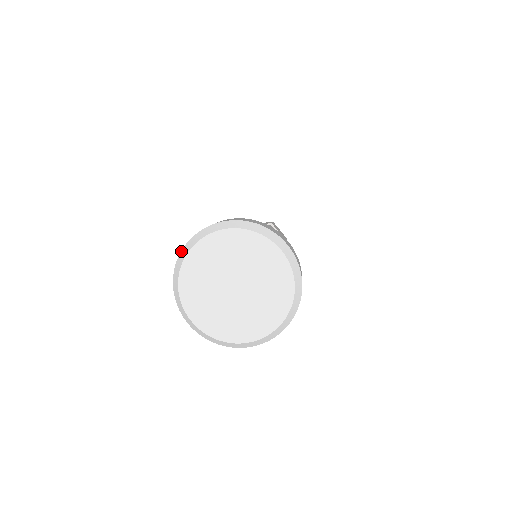
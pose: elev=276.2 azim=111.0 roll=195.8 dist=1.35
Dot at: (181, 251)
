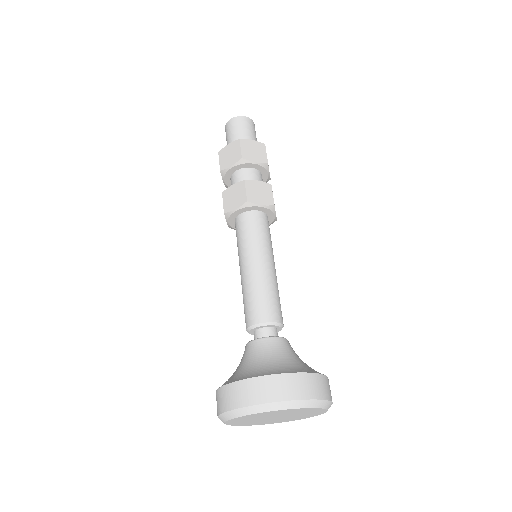
Dot at: occluded
